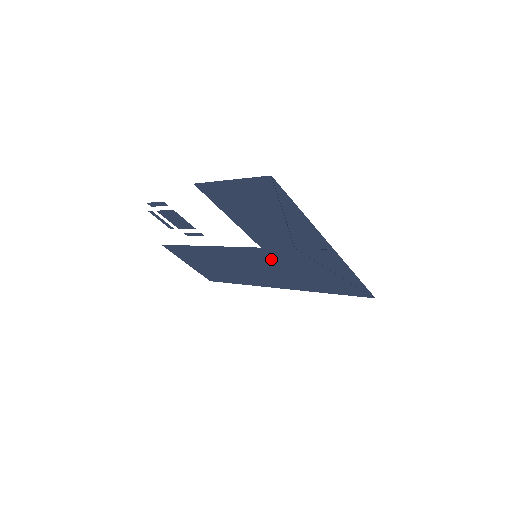
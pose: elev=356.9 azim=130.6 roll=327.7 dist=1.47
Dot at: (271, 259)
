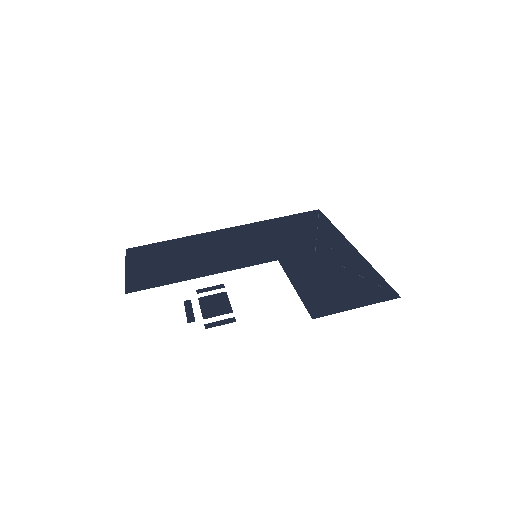
Dot at: (269, 250)
